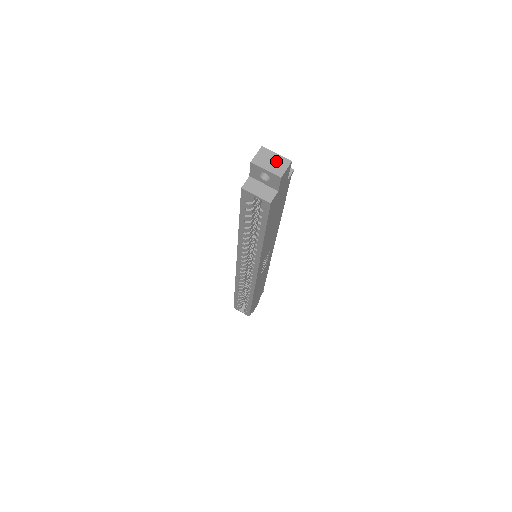
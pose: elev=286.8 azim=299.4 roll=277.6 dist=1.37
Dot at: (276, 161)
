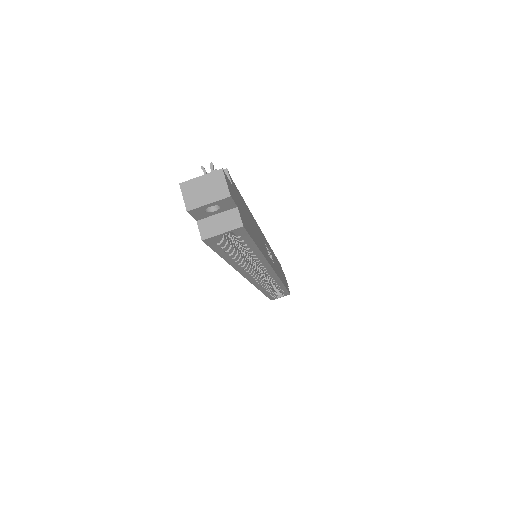
Dot at: (208, 185)
